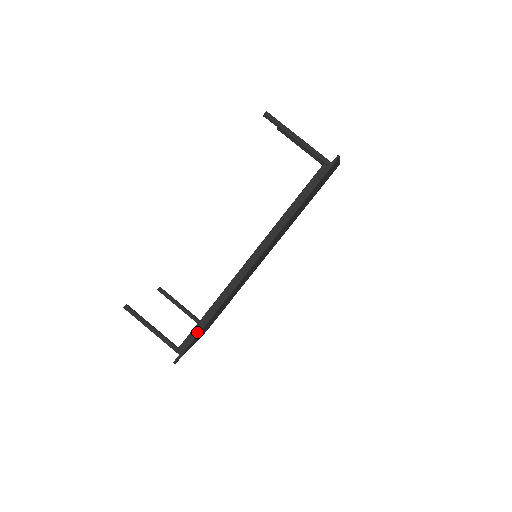
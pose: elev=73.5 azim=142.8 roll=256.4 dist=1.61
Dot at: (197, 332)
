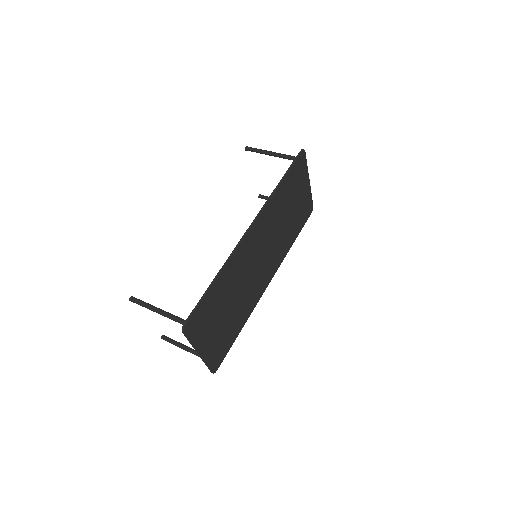
Dot at: (206, 290)
